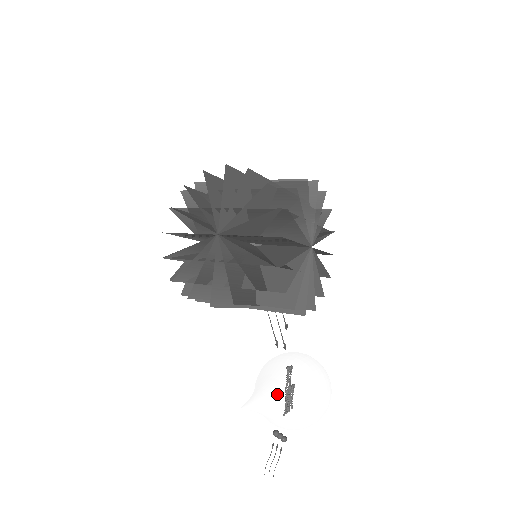
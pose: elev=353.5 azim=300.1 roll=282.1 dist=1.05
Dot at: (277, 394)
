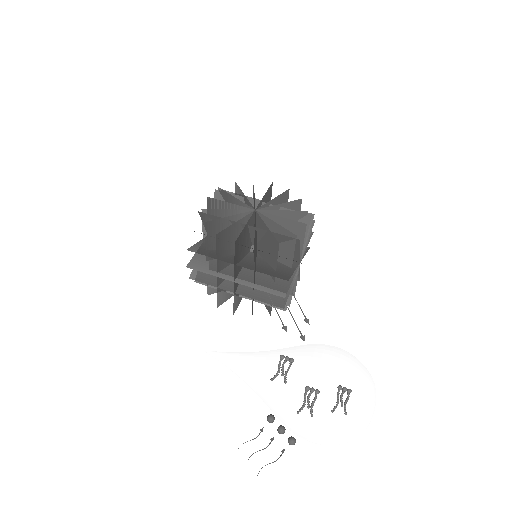
Dot at: (256, 353)
